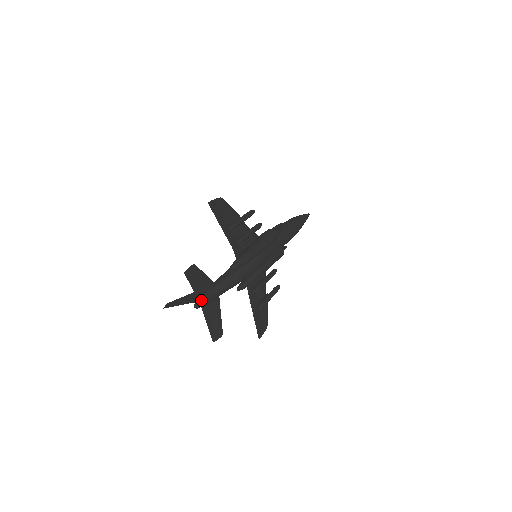
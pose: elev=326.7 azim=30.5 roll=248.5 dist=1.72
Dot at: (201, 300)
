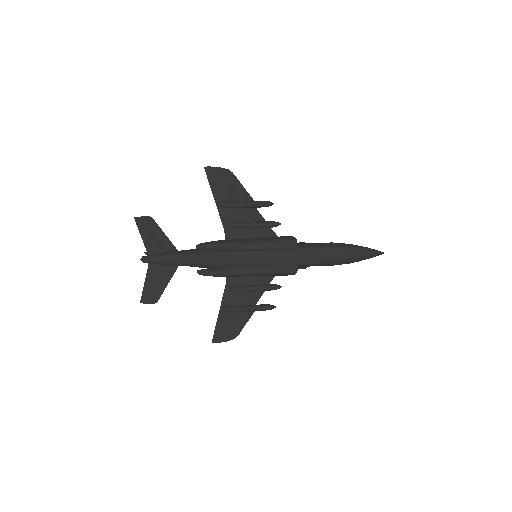
Dot at: (149, 256)
